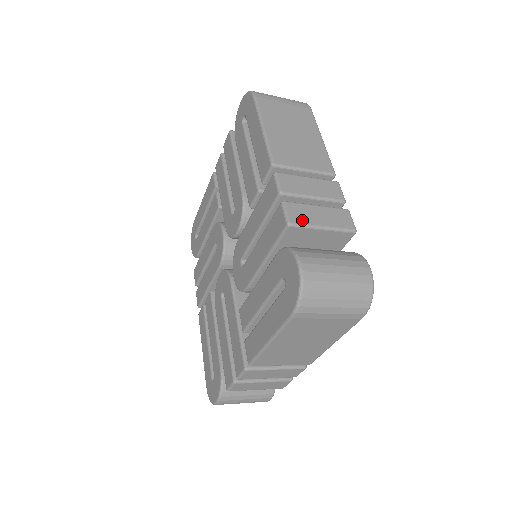
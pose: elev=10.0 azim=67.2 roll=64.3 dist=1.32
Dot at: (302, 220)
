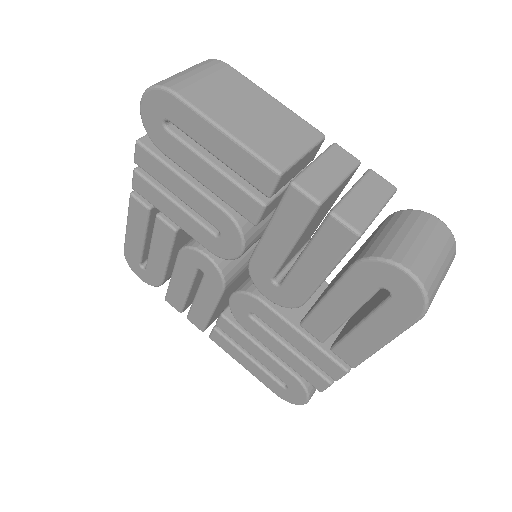
Dot at: (363, 219)
